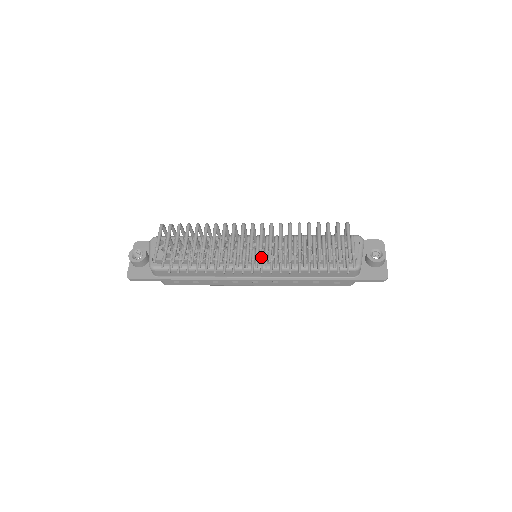
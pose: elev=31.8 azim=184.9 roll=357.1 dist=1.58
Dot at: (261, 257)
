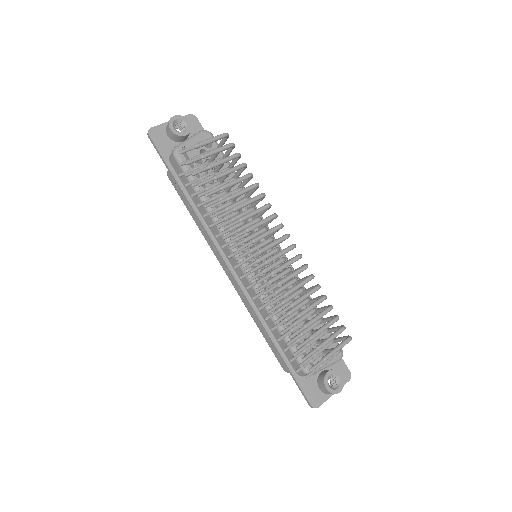
Dot at: (257, 269)
